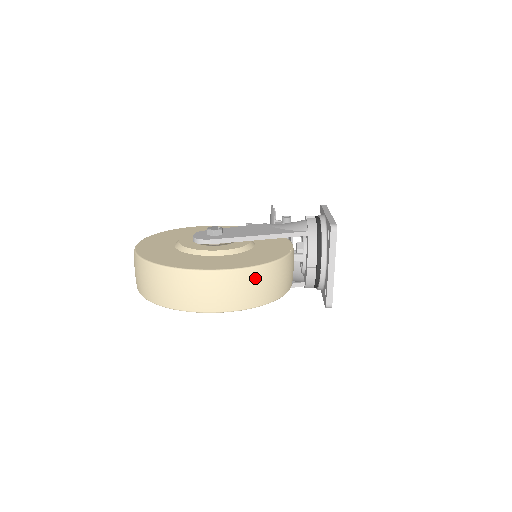
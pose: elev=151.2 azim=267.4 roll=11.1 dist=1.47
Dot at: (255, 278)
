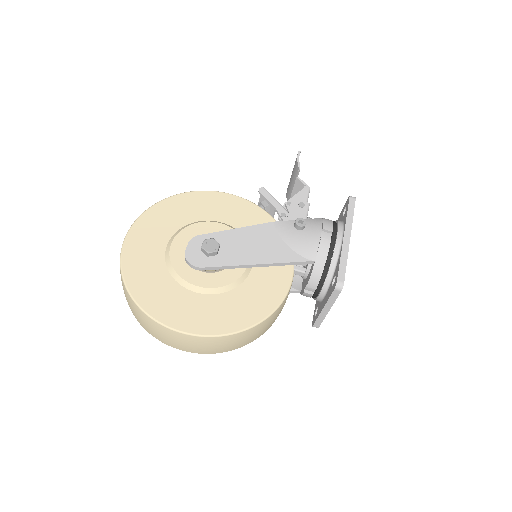
Dot at: (236, 339)
